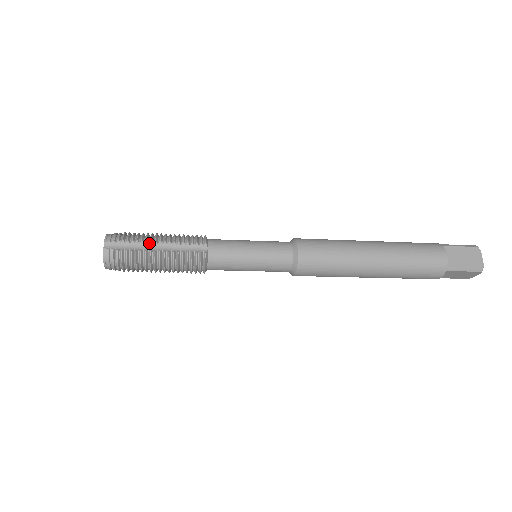
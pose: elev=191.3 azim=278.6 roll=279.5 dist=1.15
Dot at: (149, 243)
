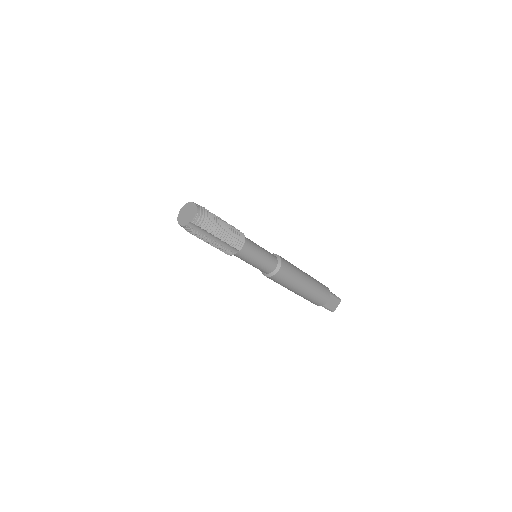
Dot at: occluded
